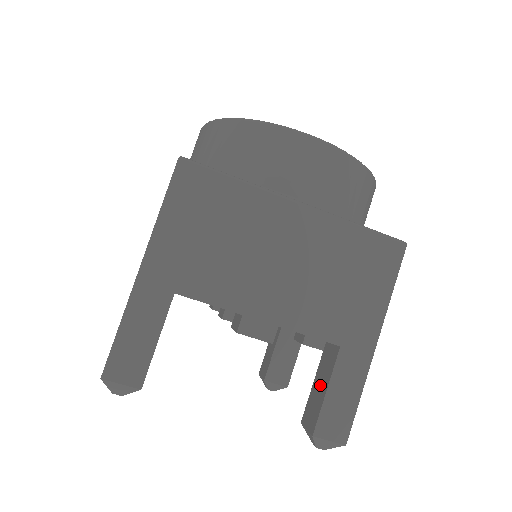
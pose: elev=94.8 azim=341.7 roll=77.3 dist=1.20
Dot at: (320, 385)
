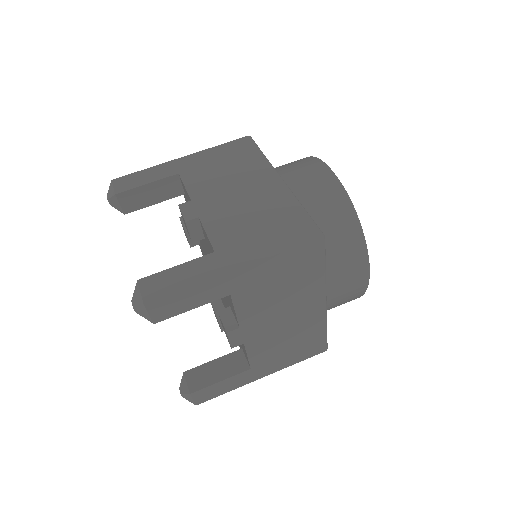
Dot at: (218, 371)
